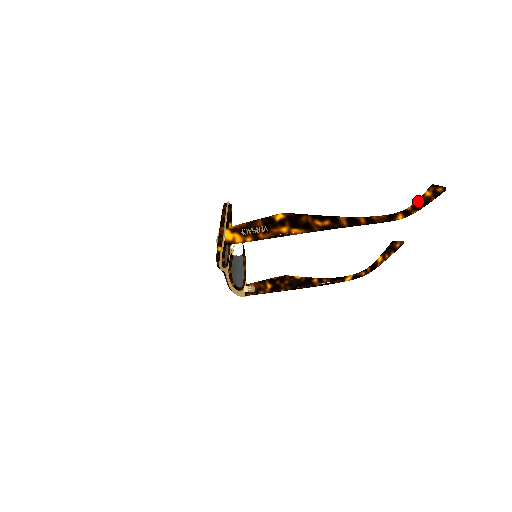
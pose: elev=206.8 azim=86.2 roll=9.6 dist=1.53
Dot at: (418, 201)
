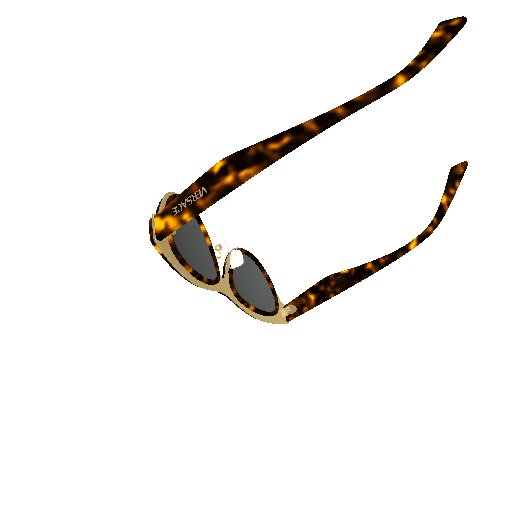
Dot at: (423, 49)
